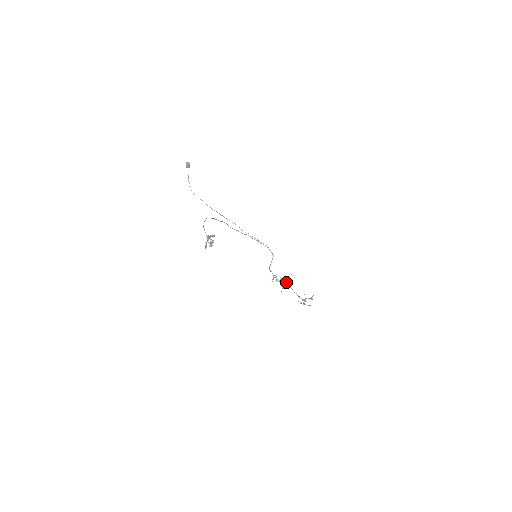
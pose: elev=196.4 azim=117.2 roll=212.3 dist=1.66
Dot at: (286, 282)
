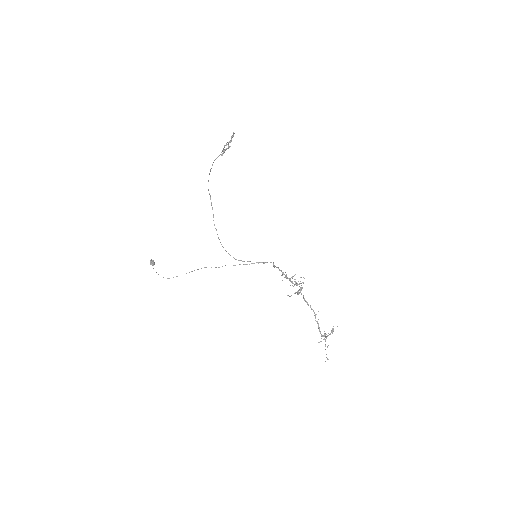
Dot at: occluded
